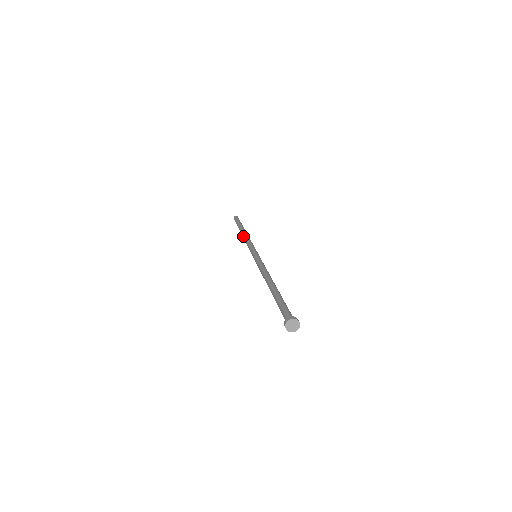
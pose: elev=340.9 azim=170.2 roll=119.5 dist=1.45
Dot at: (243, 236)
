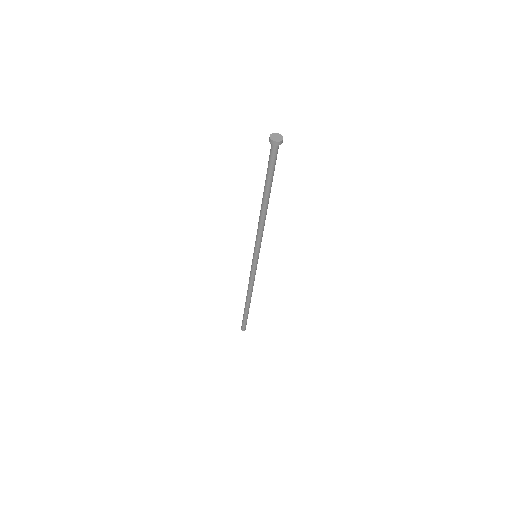
Dot at: (247, 293)
